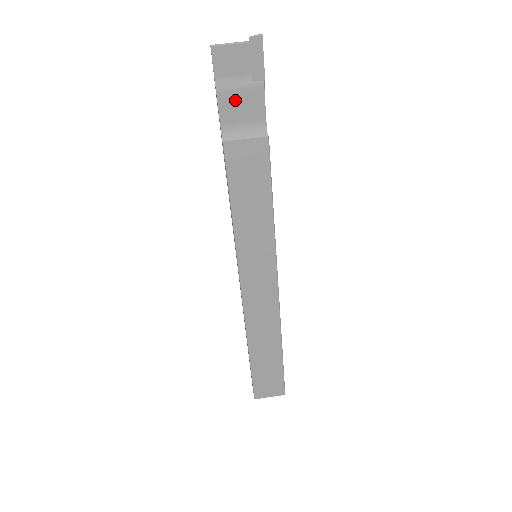
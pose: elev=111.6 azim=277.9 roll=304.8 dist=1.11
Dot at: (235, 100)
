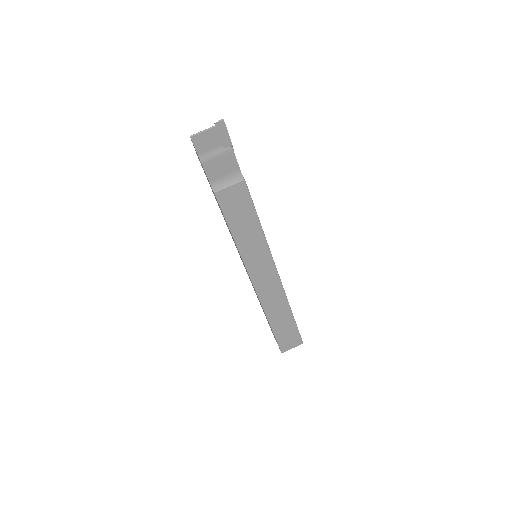
Dot at: (215, 164)
